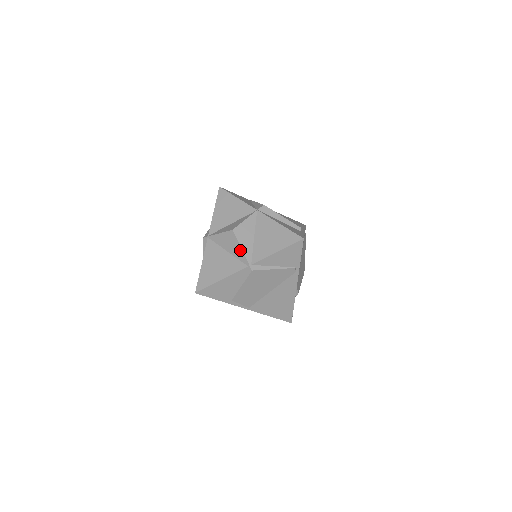
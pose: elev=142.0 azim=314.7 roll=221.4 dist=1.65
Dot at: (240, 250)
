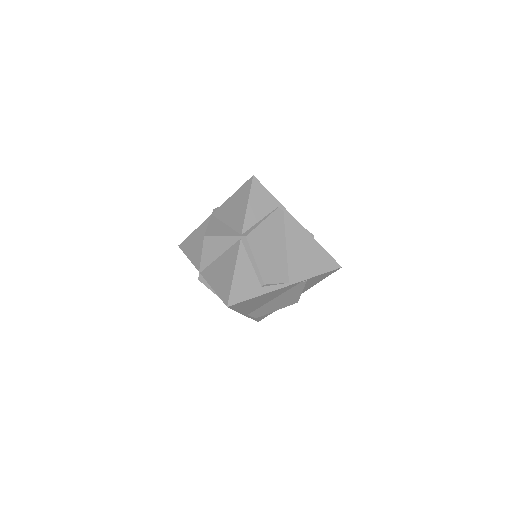
Dot at: (223, 239)
